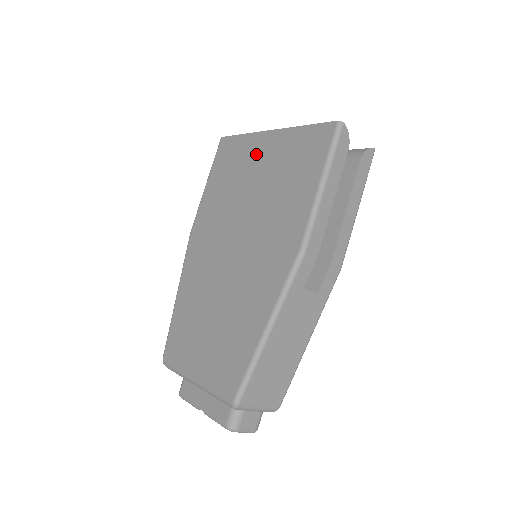
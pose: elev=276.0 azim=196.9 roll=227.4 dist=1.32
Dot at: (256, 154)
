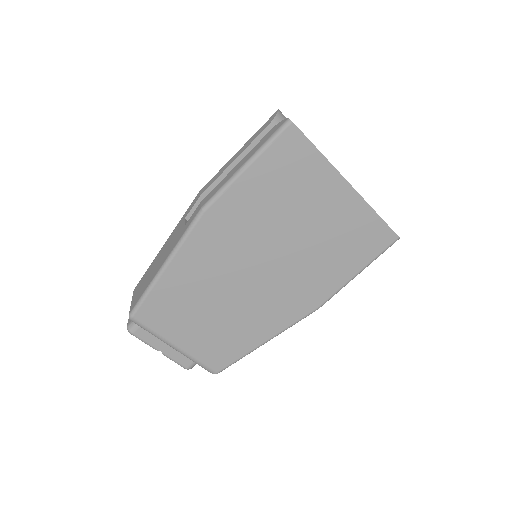
Dot at: (323, 195)
